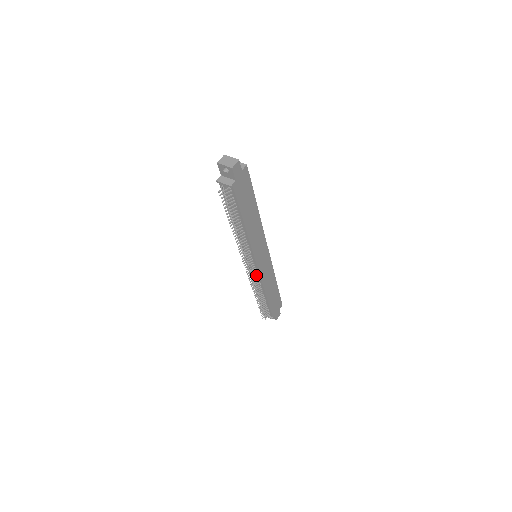
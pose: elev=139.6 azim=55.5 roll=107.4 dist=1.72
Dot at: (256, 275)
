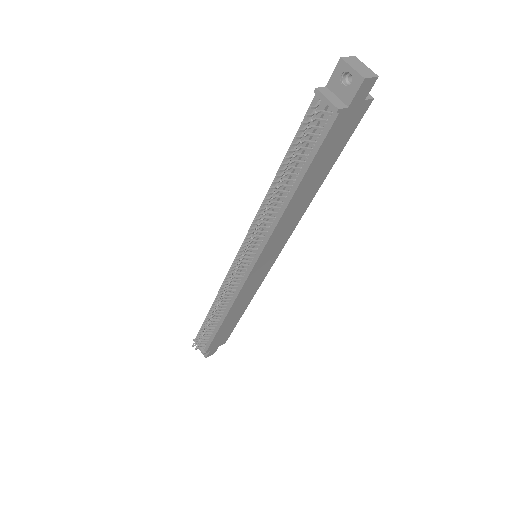
Dot at: (237, 283)
